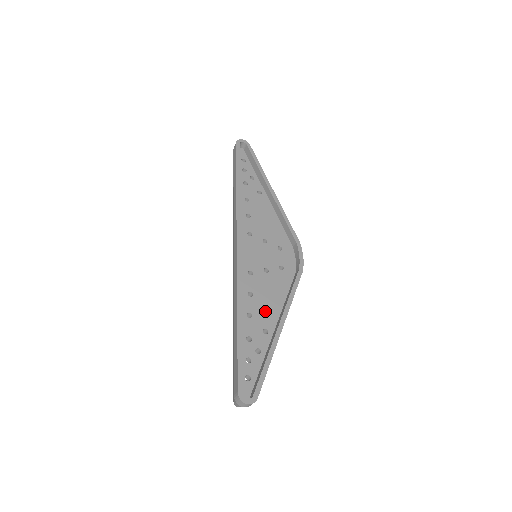
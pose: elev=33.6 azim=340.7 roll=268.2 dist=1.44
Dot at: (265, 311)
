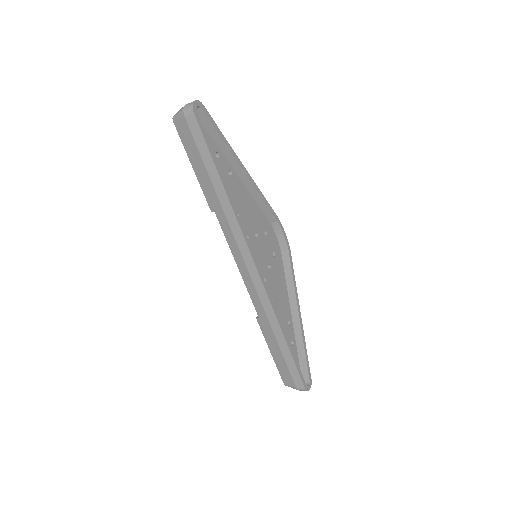
Dot at: (283, 307)
